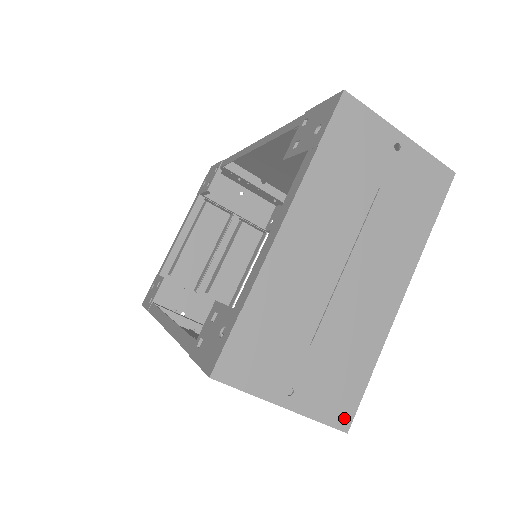
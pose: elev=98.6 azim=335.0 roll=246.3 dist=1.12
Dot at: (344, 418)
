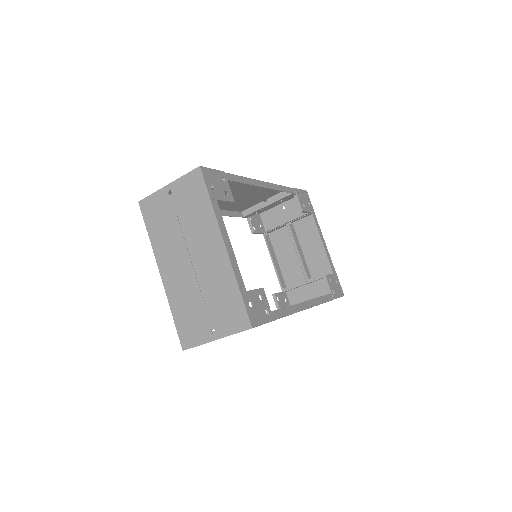
Dot at: (245, 323)
